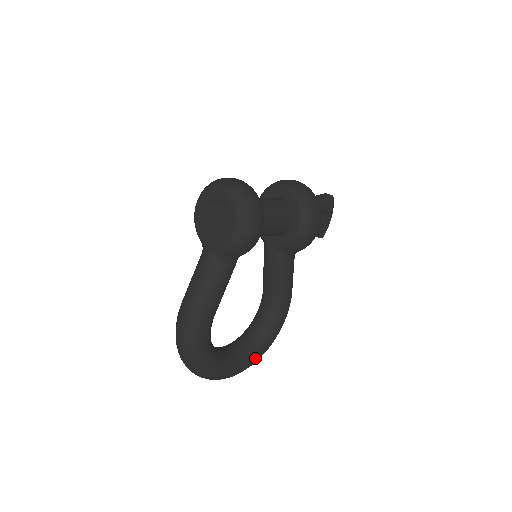
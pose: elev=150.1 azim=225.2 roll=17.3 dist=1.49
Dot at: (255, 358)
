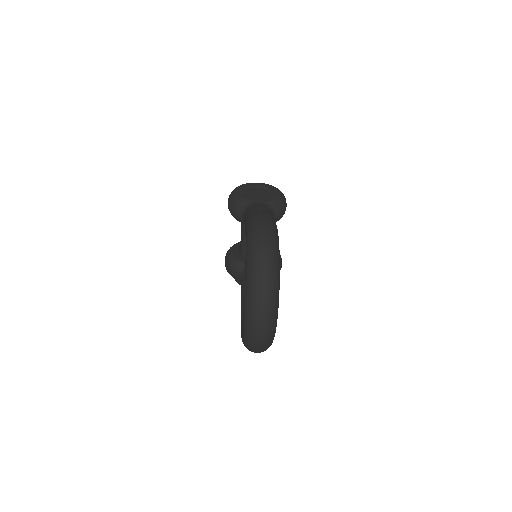
Dot at: occluded
